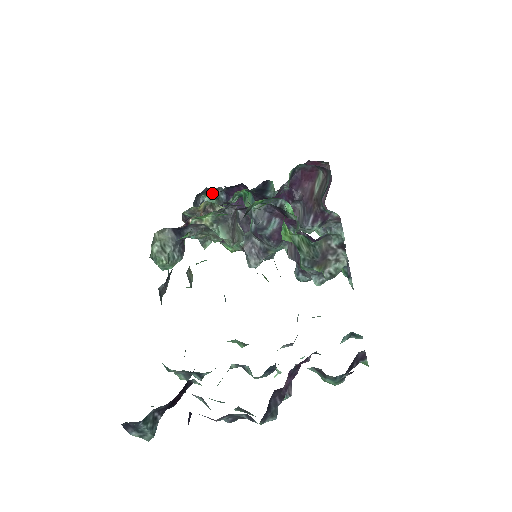
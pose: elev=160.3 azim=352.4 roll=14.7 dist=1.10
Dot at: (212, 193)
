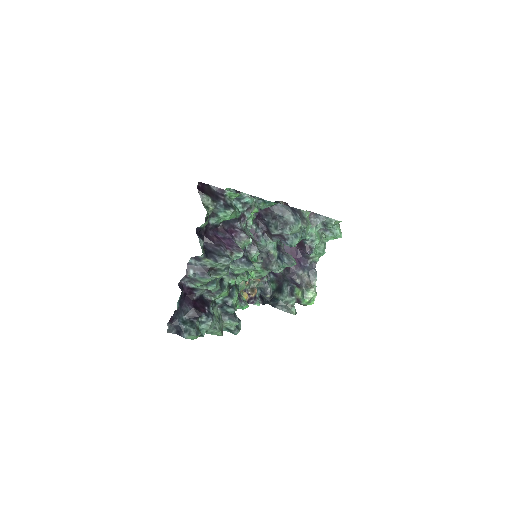
Dot at: occluded
